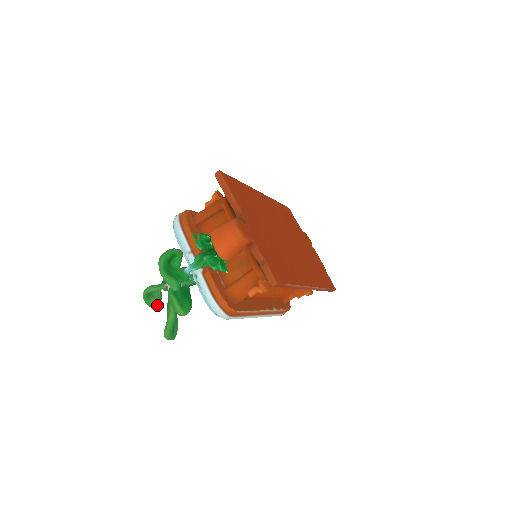
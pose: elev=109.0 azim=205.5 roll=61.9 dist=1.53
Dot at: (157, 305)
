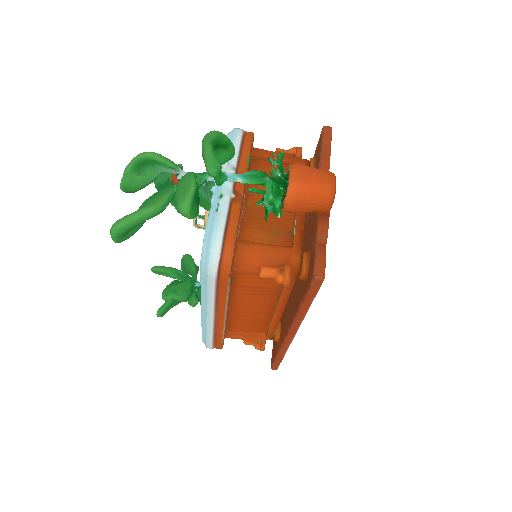
Dot at: (130, 189)
